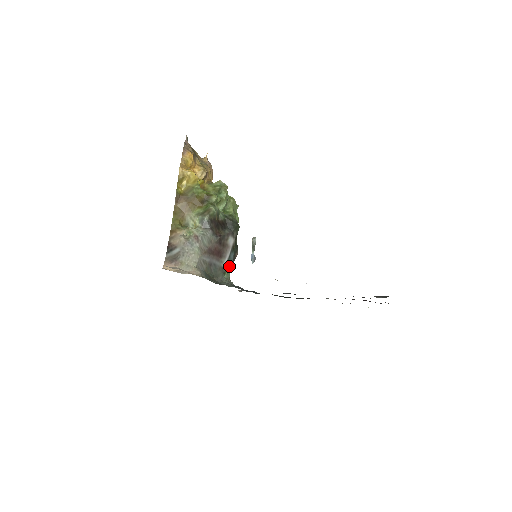
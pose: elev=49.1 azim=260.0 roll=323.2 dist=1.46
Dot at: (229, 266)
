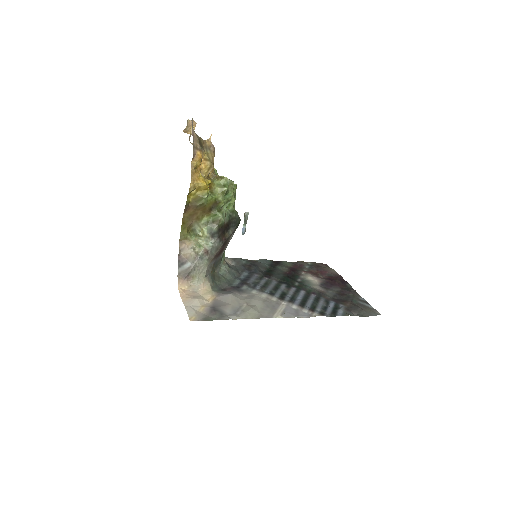
Dot at: (225, 249)
